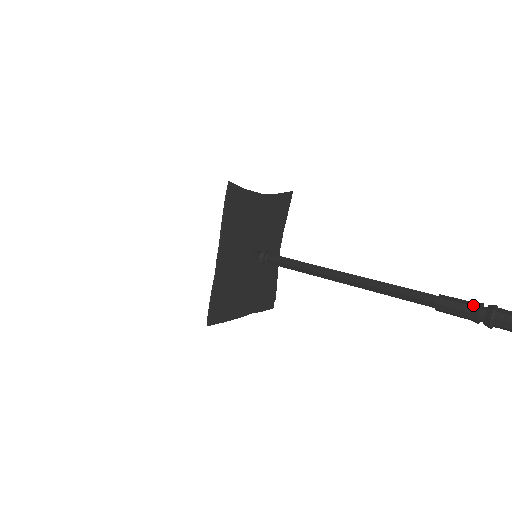
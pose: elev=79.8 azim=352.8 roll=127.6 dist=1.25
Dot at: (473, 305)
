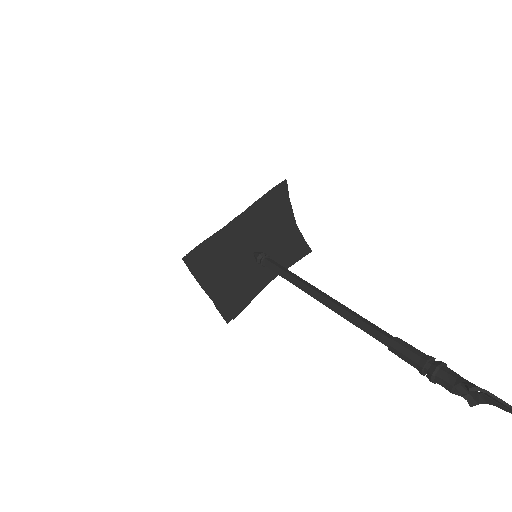
Dot at: occluded
